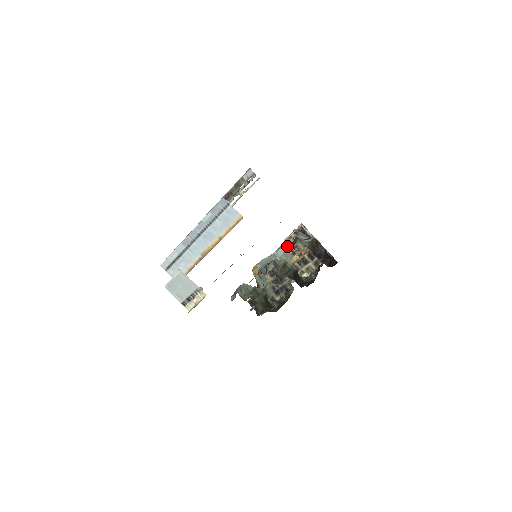
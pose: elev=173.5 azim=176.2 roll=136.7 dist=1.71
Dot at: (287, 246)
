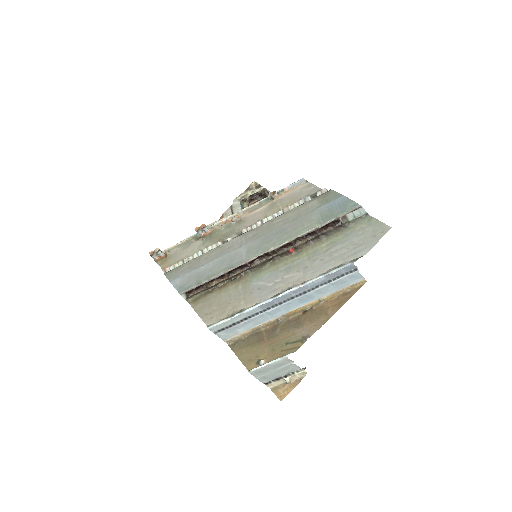
Dot at: occluded
